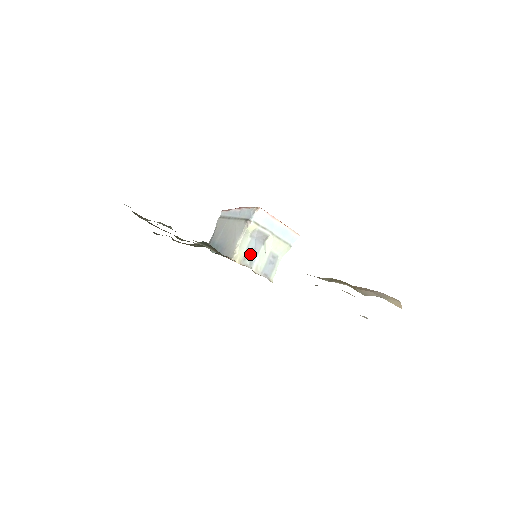
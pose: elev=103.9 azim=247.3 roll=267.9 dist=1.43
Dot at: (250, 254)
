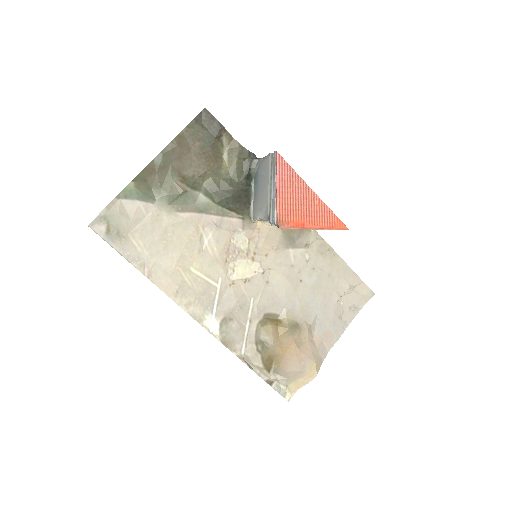
Dot at: occluded
